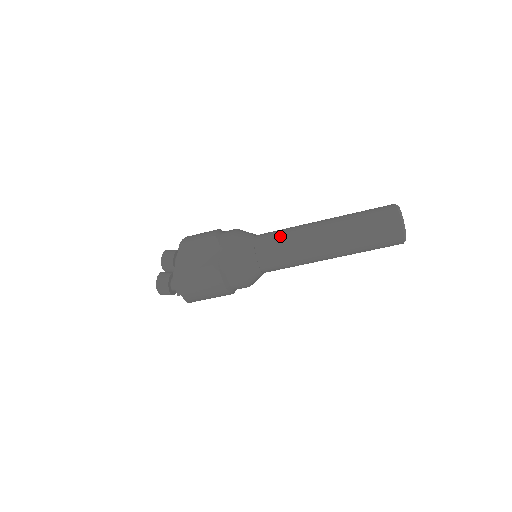
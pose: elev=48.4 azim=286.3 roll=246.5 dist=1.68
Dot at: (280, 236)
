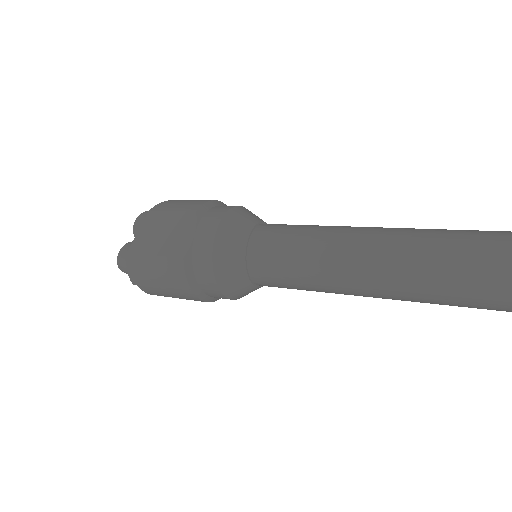
Dot at: (291, 238)
